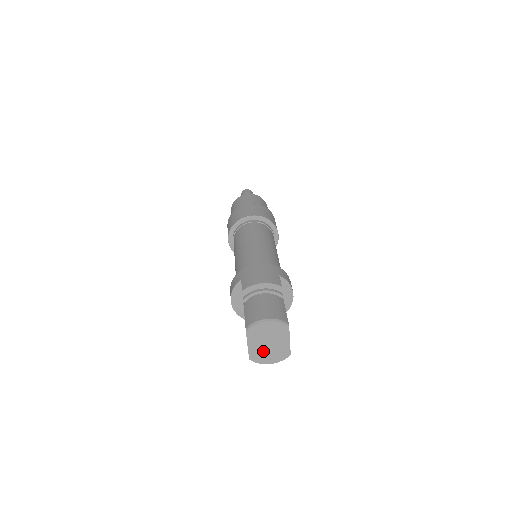
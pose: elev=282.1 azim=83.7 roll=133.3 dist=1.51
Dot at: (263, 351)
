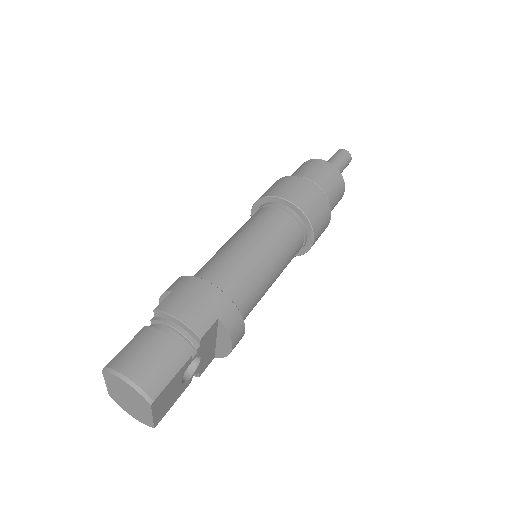
Dot at: (123, 401)
